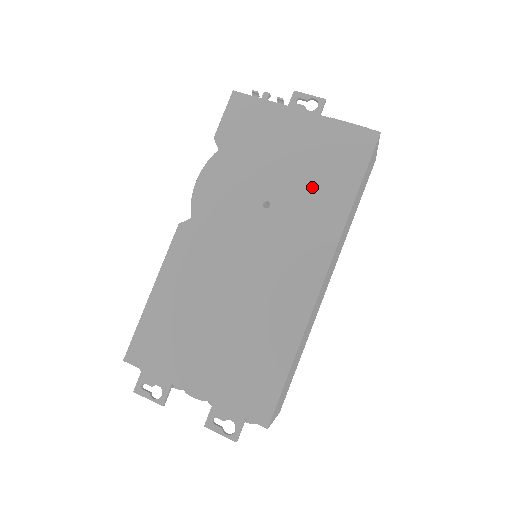
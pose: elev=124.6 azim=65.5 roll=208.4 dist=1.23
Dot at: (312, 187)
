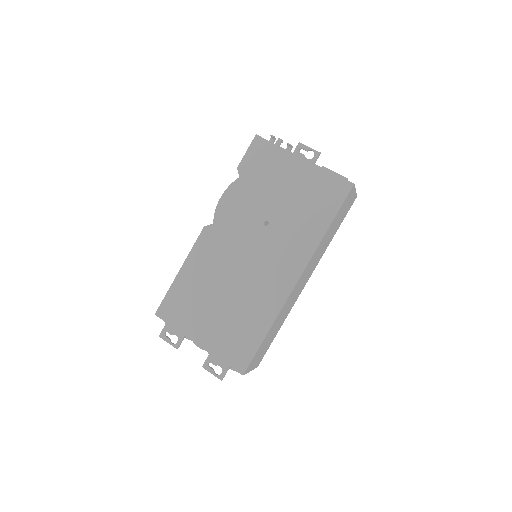
Dot at: (300, 216)
